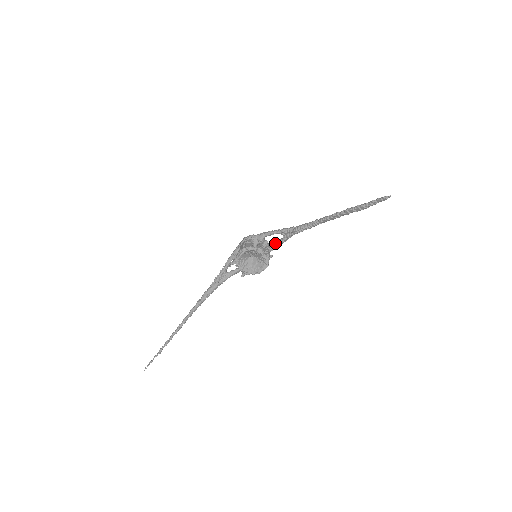
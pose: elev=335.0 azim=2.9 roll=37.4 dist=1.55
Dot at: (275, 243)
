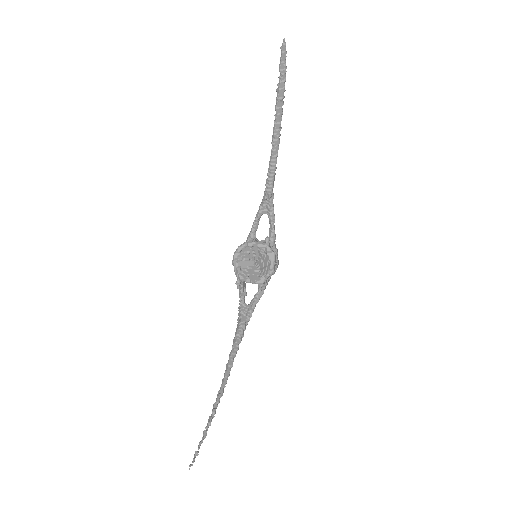
Dot at: (269, 231)
